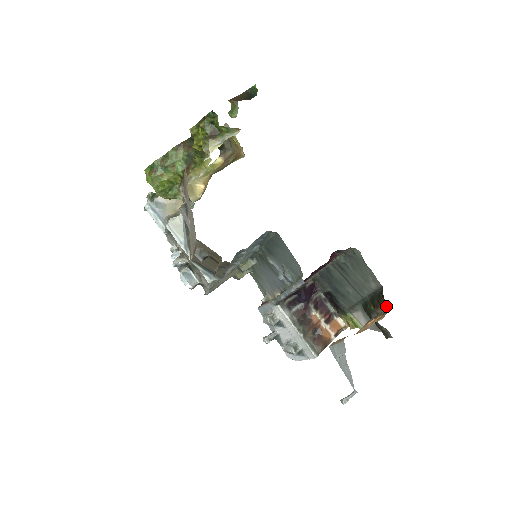
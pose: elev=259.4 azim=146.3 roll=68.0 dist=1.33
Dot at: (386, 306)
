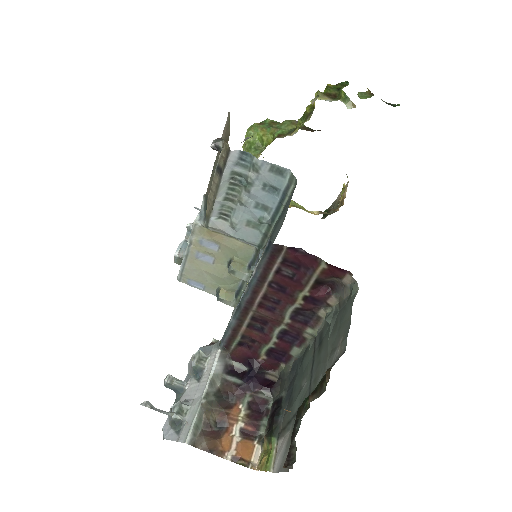
Dot at: (326, 385)
